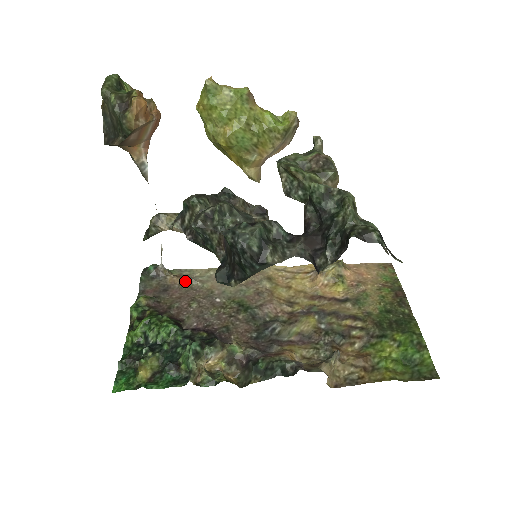
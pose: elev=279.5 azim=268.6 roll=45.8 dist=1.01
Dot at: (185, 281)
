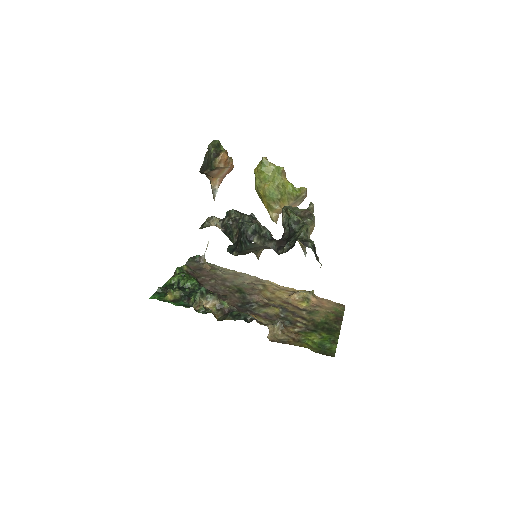
Dot at: (214, 269)
